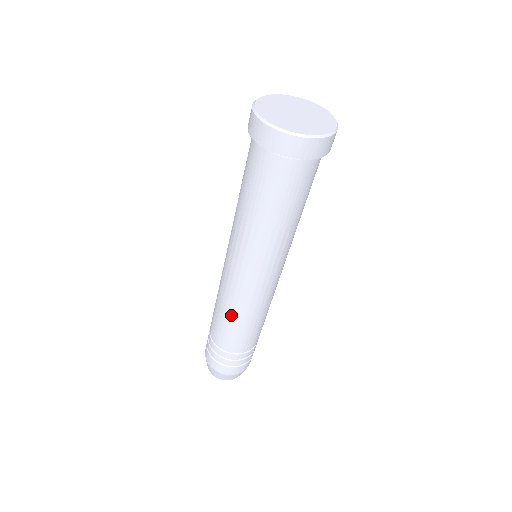
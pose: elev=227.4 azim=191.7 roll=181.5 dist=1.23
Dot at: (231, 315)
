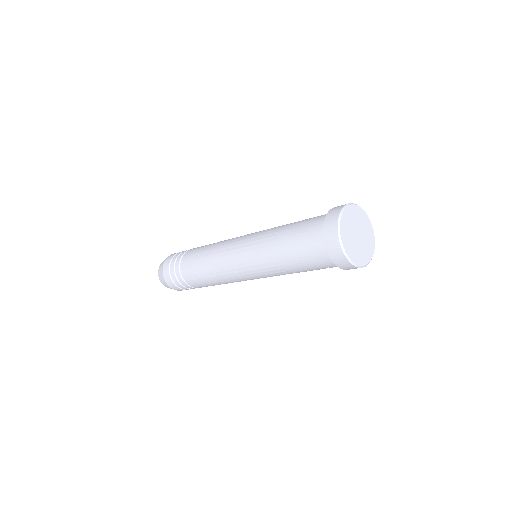
Dot at: (208, 267)
